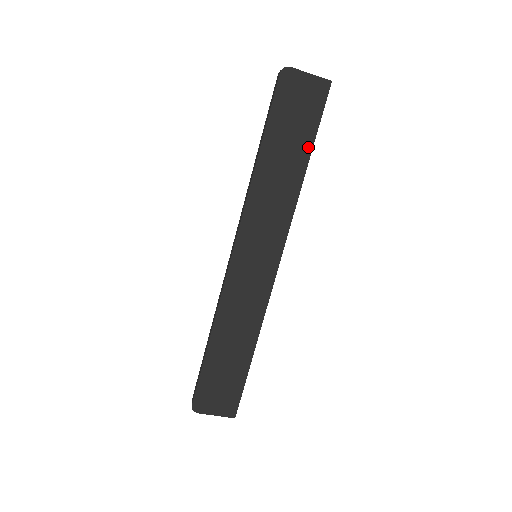
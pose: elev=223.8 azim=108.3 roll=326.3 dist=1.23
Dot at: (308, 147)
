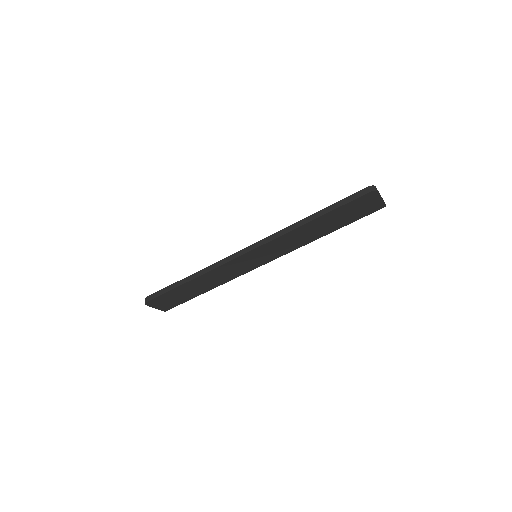
Dot at: (339, 227)
